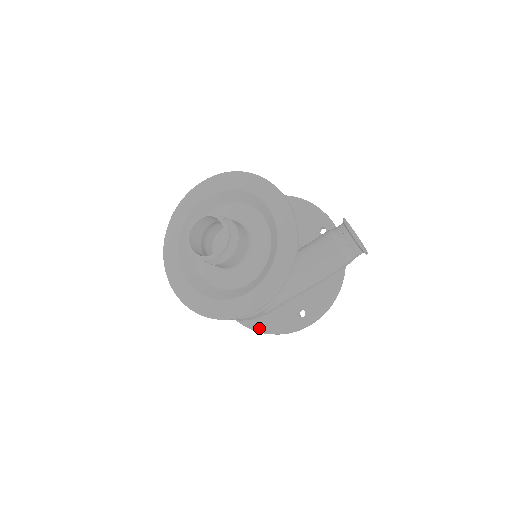
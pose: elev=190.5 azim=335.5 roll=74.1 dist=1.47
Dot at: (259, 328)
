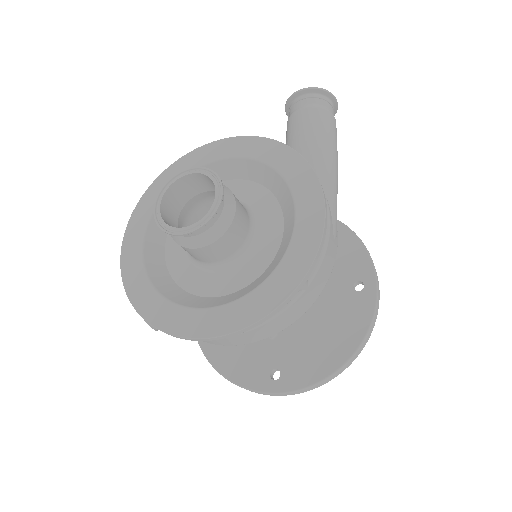
Dot at: (346, 353)
